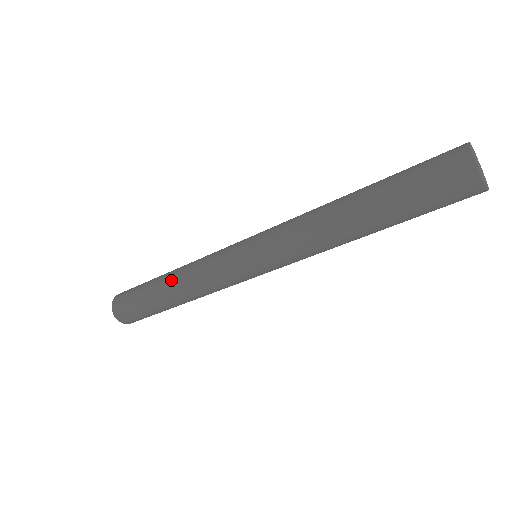
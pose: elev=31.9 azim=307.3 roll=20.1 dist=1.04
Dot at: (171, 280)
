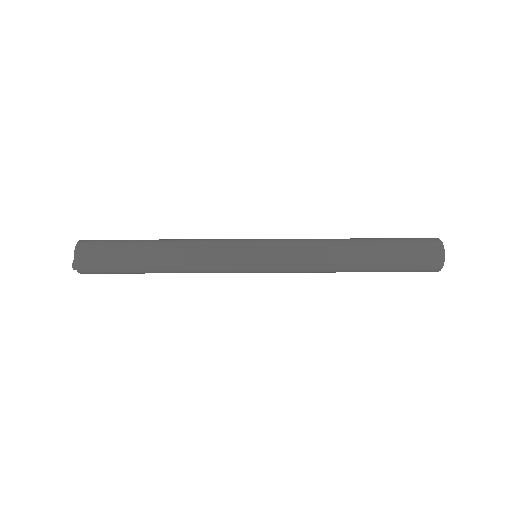
Dot at: (166, 249)
